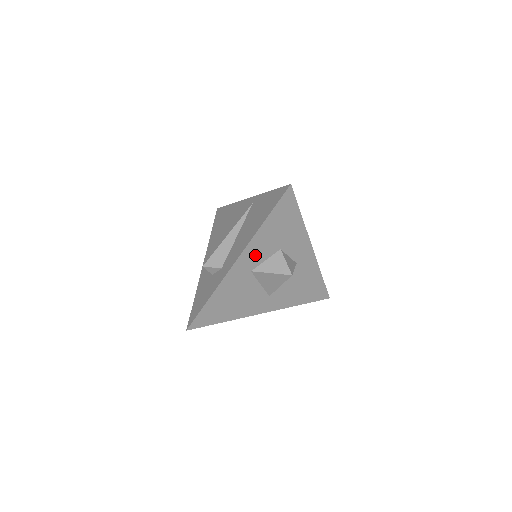
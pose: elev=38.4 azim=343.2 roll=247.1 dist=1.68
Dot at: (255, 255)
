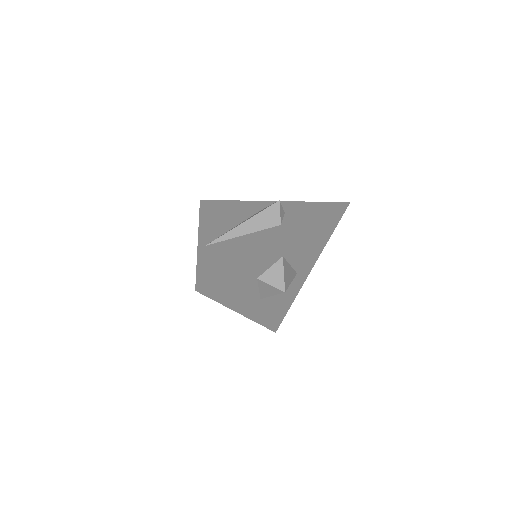
Dot at: (247, 300)
